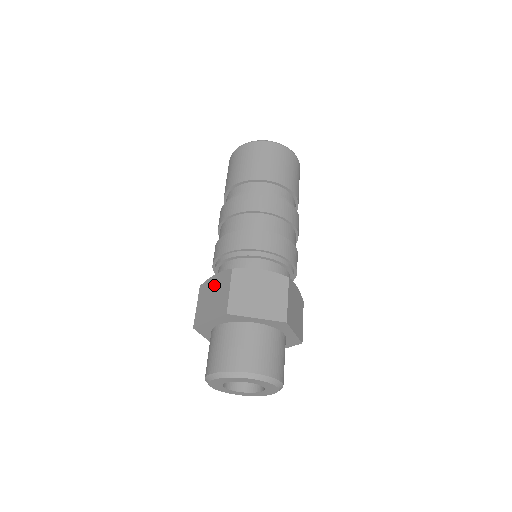
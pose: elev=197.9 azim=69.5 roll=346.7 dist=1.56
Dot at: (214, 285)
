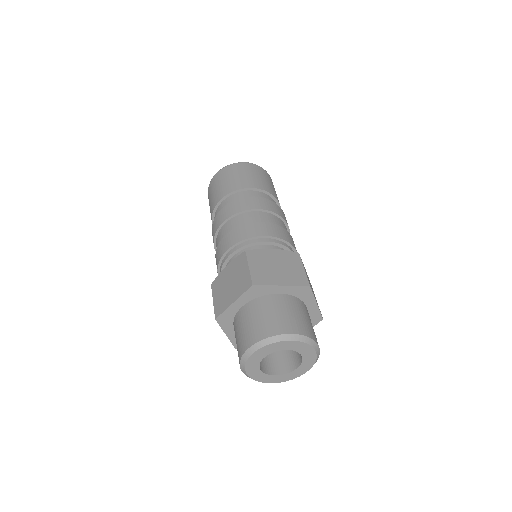
Dot at: (228, 273)
